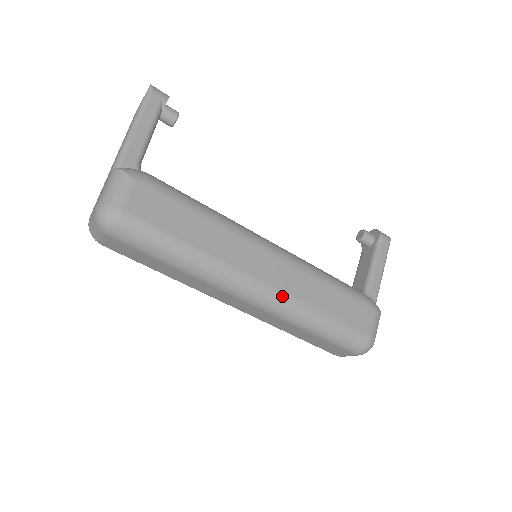
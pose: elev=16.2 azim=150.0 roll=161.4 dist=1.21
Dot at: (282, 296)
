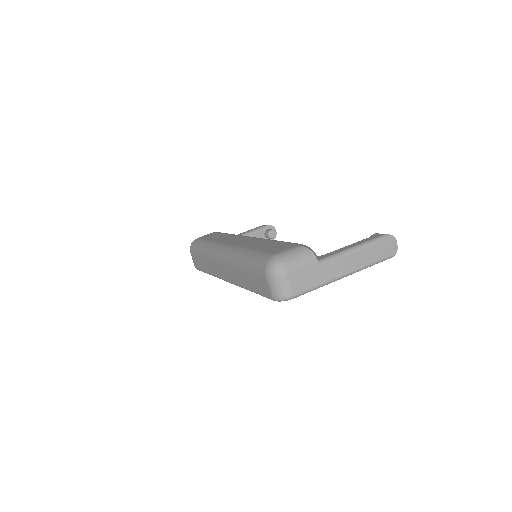
Dot at: (233, 247)
